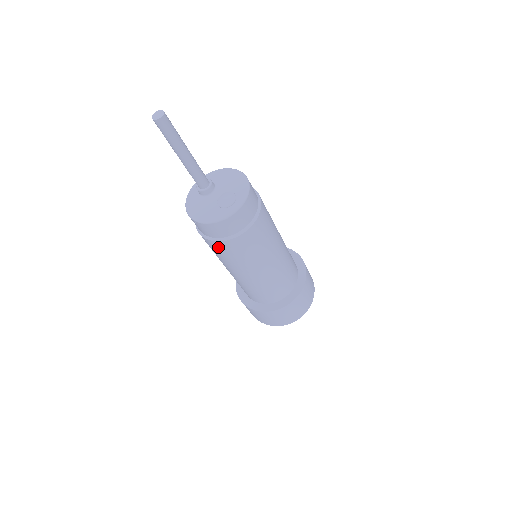
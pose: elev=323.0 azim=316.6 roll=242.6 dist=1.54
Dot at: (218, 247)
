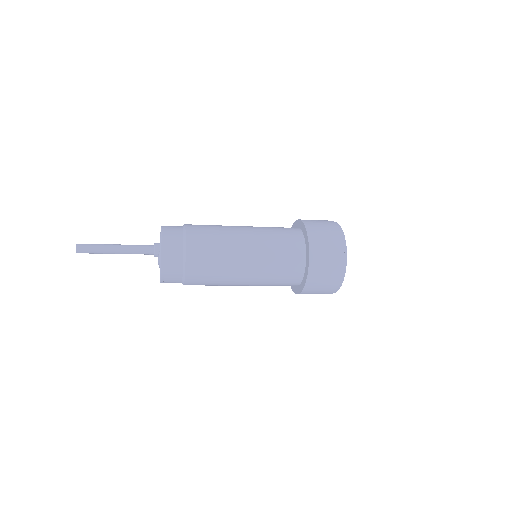
Dot at: occluded
